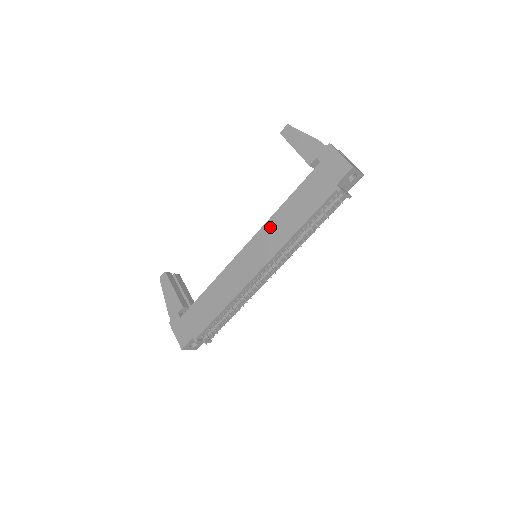
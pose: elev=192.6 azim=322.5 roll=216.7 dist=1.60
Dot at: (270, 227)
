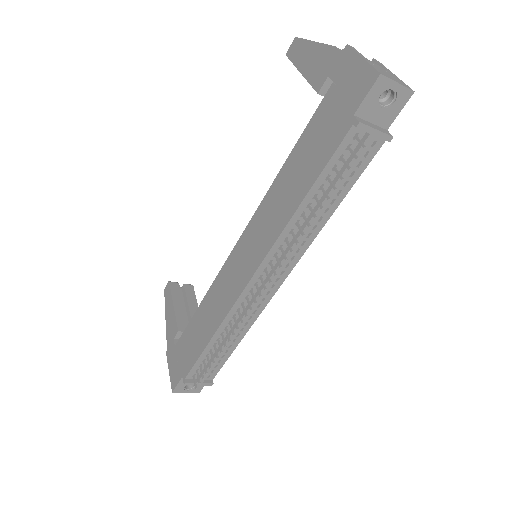
Dot at: (265, 207)
